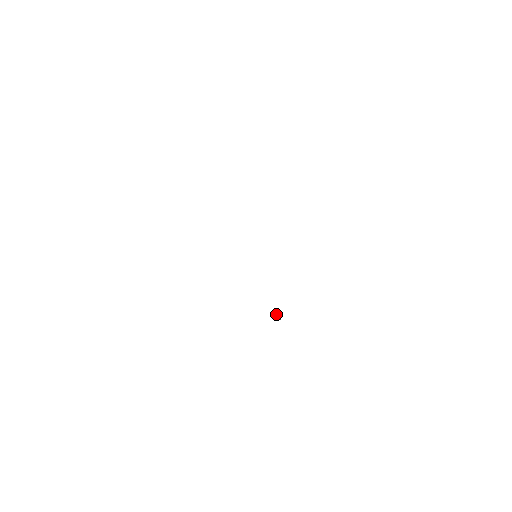
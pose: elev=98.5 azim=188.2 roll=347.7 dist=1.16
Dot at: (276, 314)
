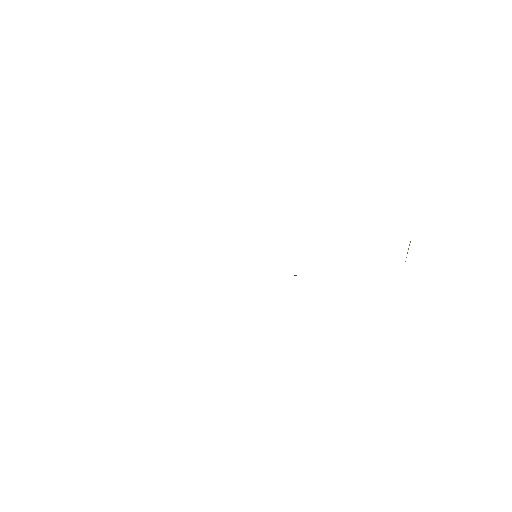
Dot at: occluded
